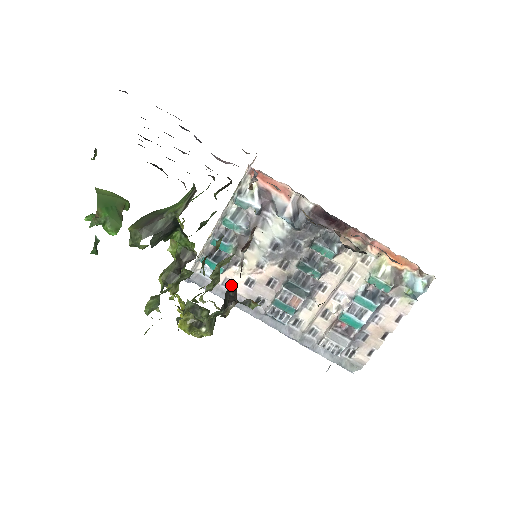
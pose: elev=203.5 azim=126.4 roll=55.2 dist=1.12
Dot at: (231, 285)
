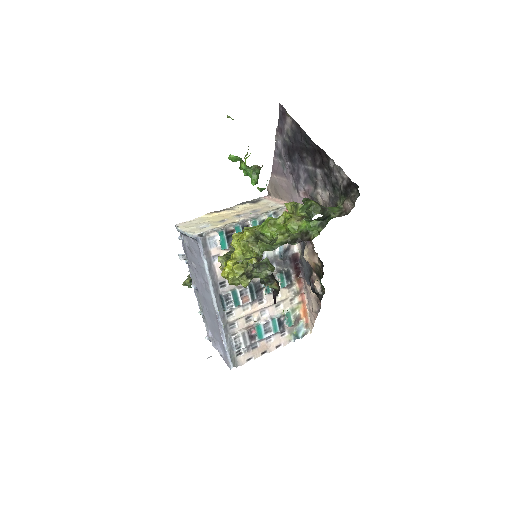
Dot at: (217, 261)
